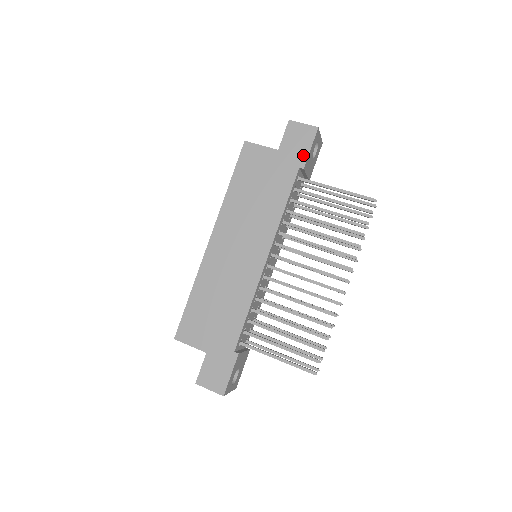
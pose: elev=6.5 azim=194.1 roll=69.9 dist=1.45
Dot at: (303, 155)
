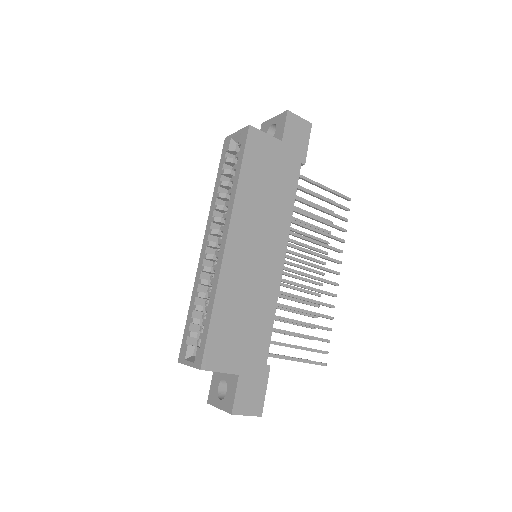
Dot at: (303, 150)
